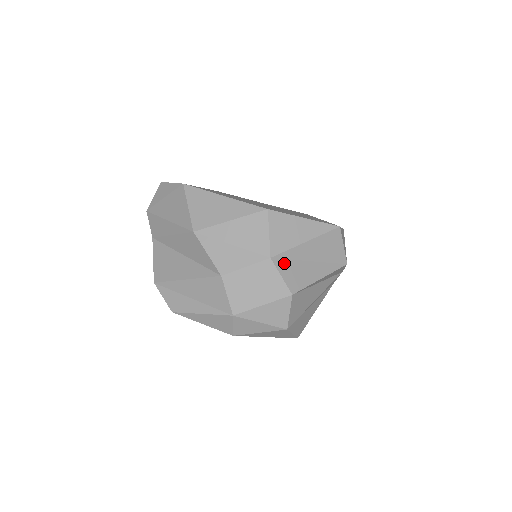
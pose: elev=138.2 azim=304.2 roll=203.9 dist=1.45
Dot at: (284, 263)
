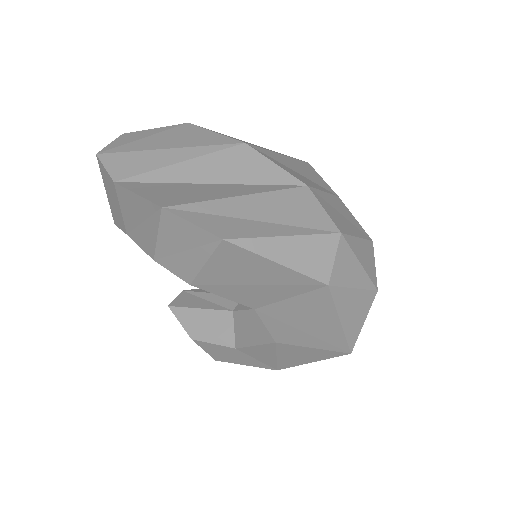
Dot at: occluded
